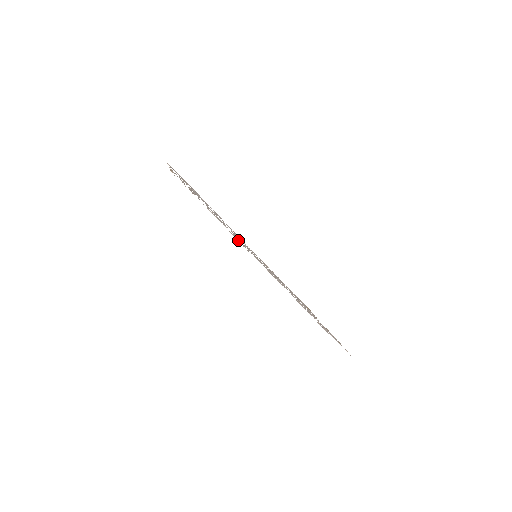
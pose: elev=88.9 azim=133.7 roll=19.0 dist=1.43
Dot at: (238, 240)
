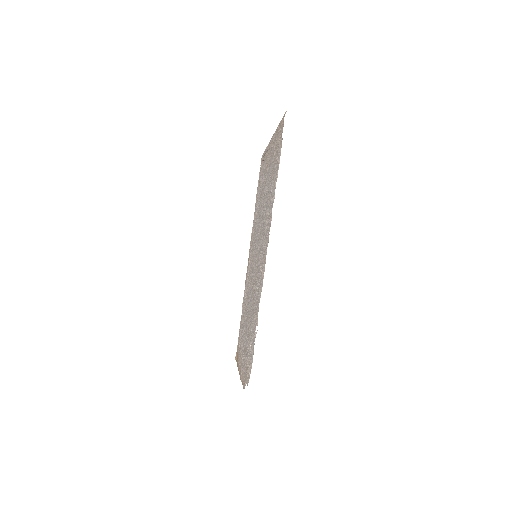
Dot at: (274, 198)
